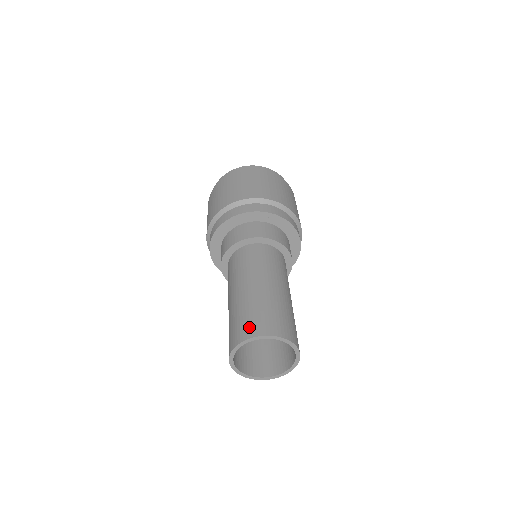
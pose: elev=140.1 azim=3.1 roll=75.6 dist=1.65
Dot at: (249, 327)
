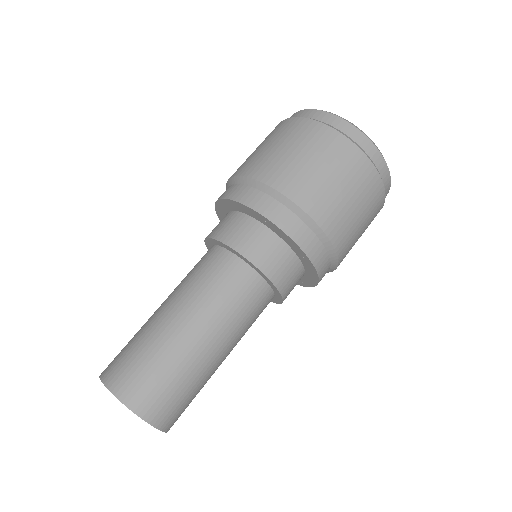
Dot at: (154, 403)
